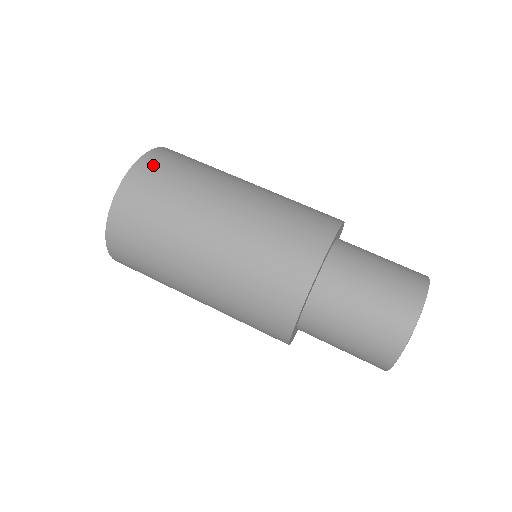
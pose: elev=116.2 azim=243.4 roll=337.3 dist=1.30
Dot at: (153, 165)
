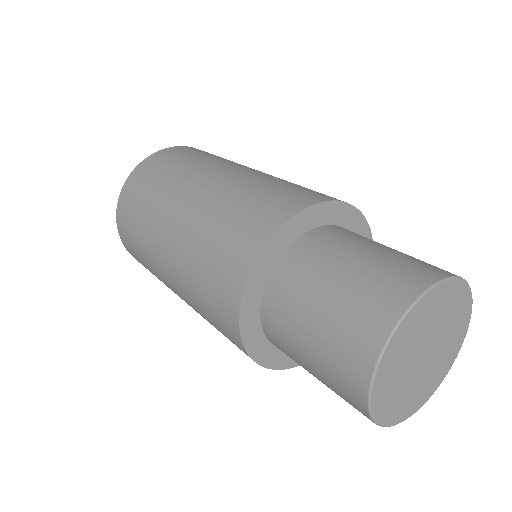
Dot at: occluded
